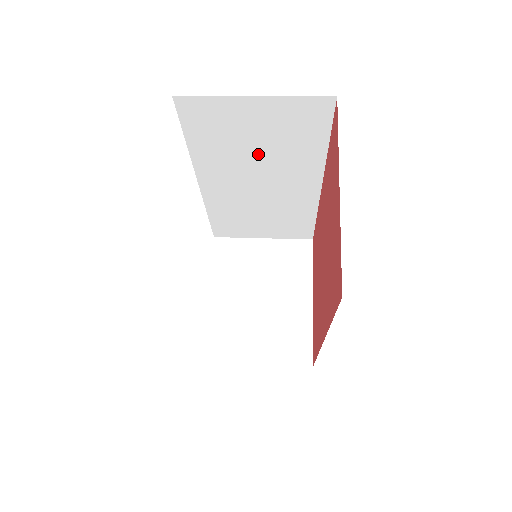
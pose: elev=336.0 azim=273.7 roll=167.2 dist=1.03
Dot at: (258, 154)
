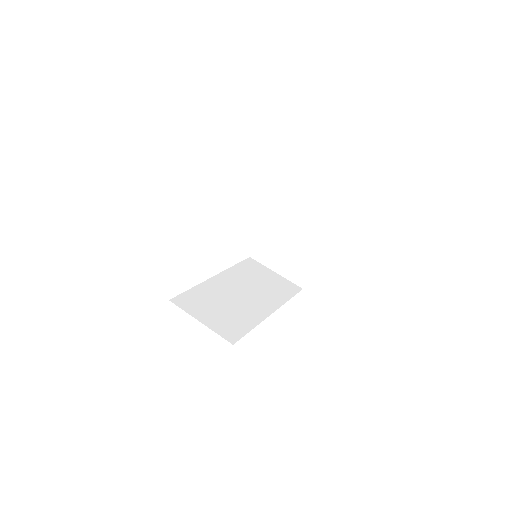
Dot at: occluded
